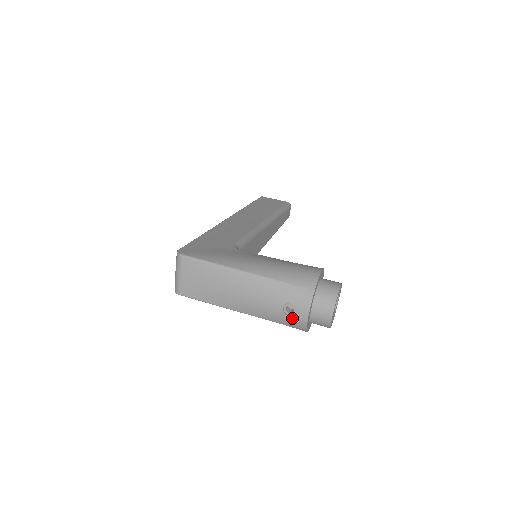
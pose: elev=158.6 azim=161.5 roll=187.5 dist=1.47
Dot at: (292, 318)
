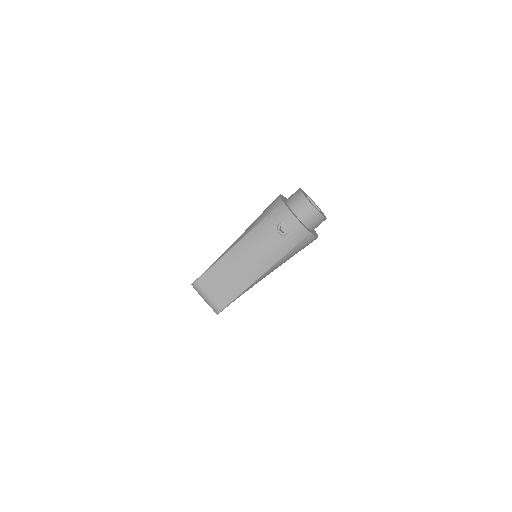
Dot at: (291, 233)
